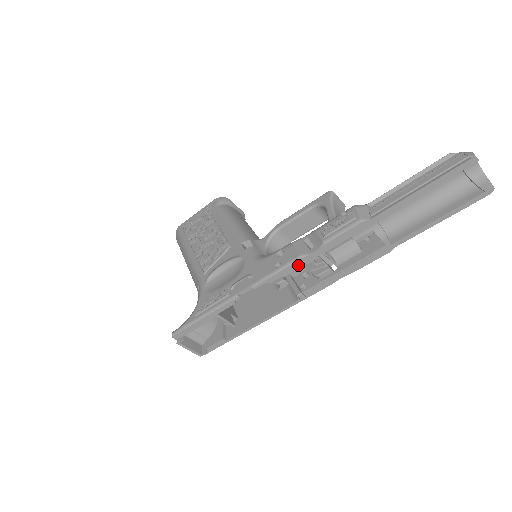
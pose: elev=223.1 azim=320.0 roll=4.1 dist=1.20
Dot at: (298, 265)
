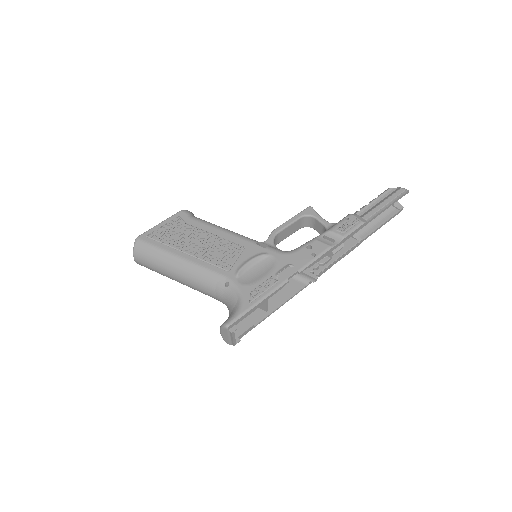
Dot at: (327, 254)
